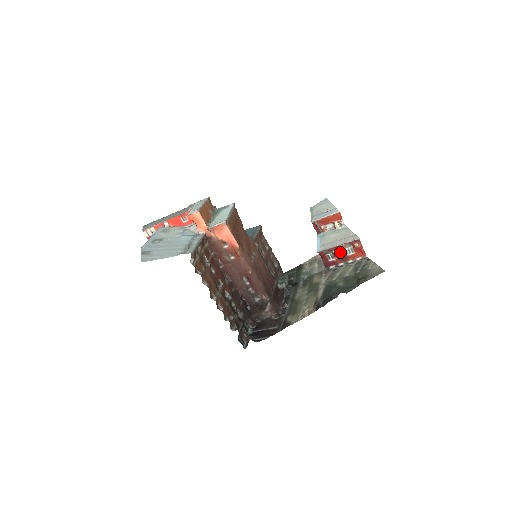
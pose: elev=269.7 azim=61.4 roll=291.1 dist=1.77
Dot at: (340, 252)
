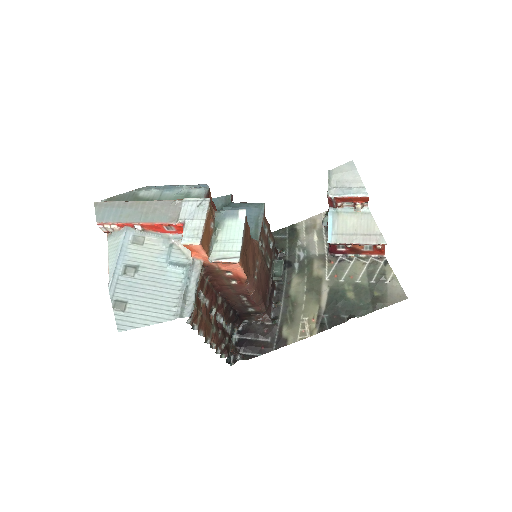
Dot at: (355, 247)
